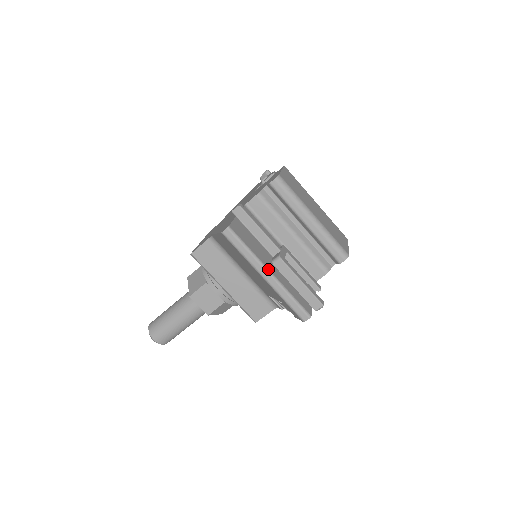
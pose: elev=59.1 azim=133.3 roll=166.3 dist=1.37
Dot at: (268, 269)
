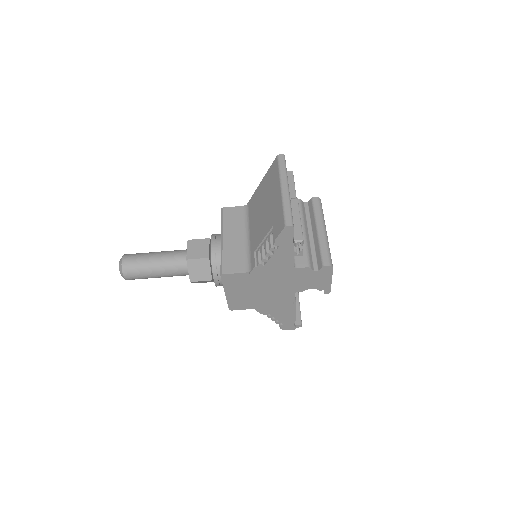
Dot at: occluded
